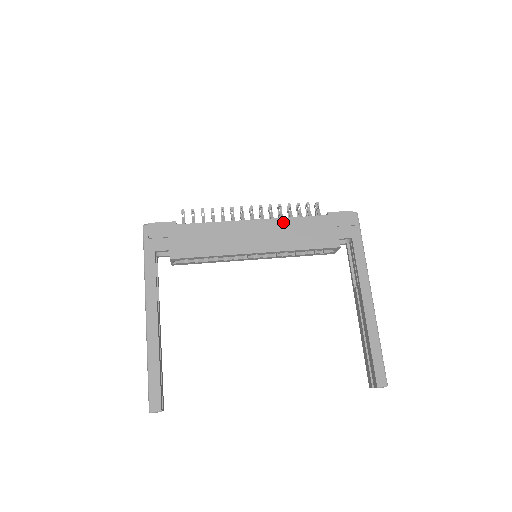
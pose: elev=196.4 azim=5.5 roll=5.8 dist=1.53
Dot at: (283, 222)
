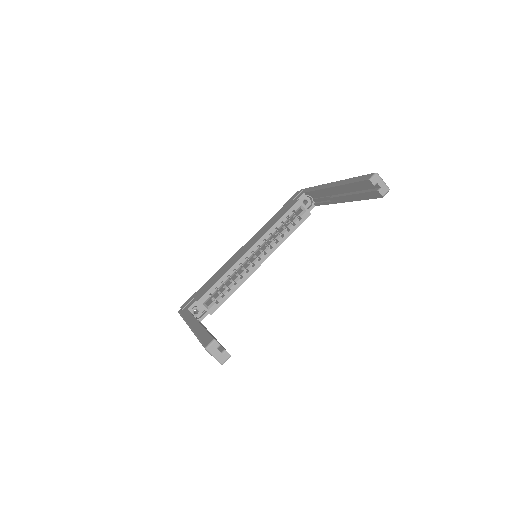
Dot at: (259, 231)
